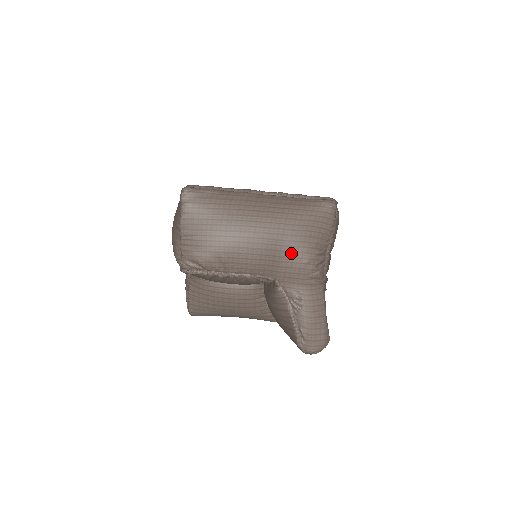
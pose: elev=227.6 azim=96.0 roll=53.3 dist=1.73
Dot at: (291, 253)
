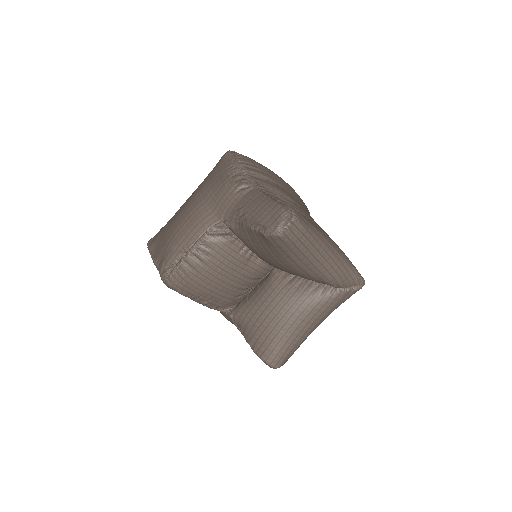
Dot at: (213, 194)
